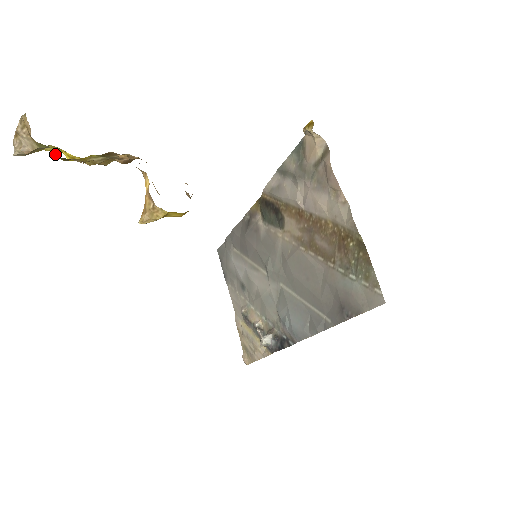
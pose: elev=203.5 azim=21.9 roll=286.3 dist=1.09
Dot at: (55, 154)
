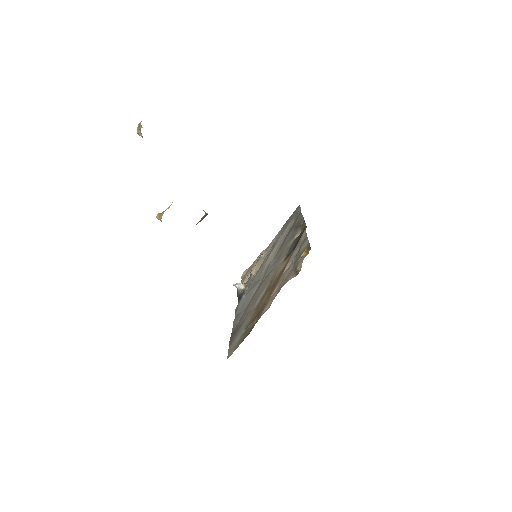
Dot at: occluded
